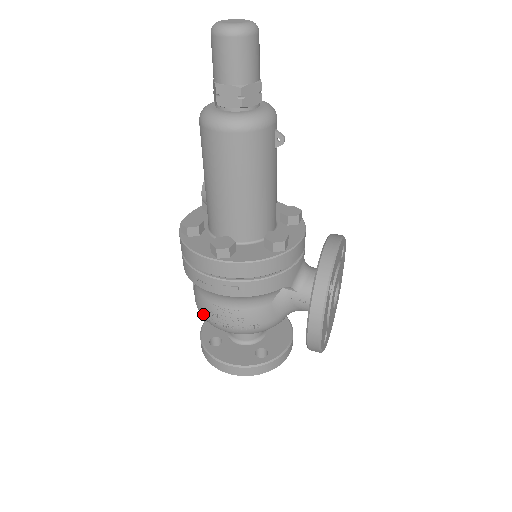
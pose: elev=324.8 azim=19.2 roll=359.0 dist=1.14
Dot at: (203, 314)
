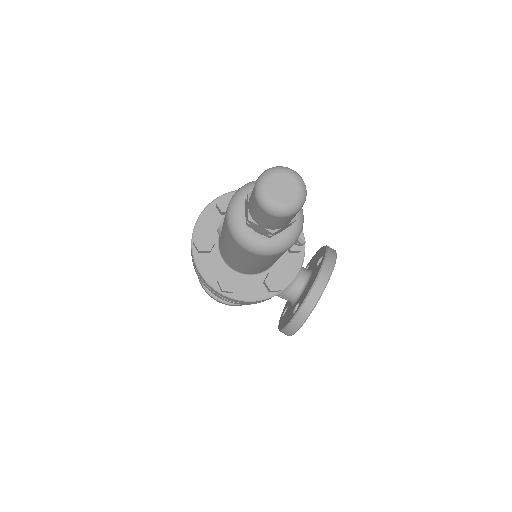
Dot at: occluded
